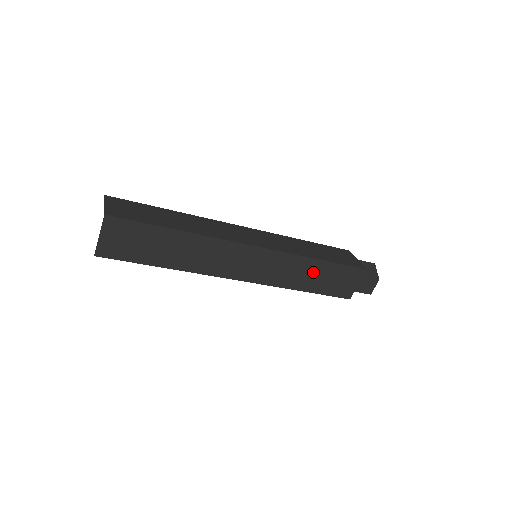
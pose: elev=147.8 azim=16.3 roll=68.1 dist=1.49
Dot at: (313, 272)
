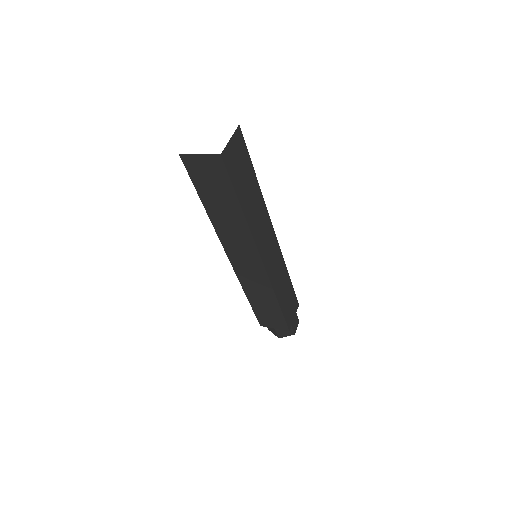
Dot at: (285, 287)
